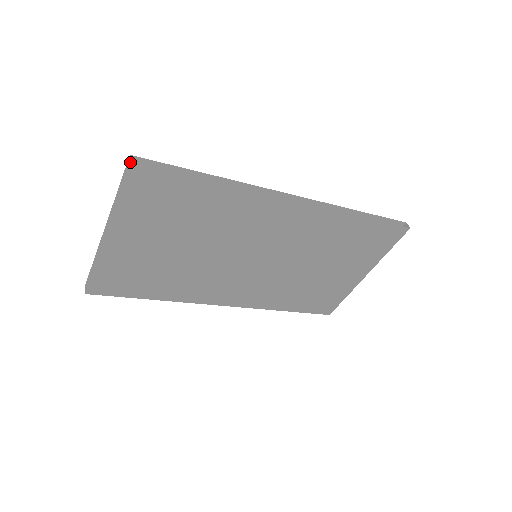
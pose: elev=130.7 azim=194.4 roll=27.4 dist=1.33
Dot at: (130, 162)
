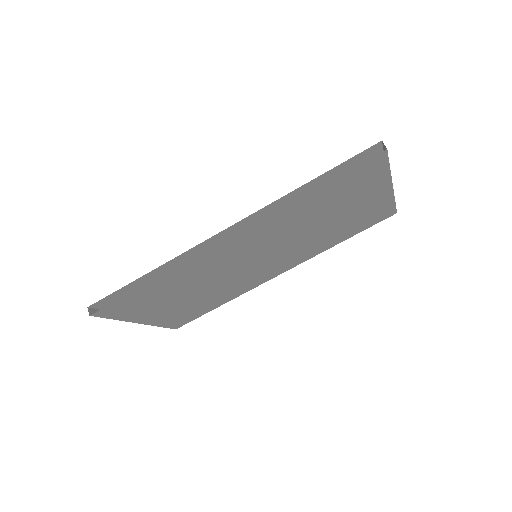
Dot at: occluded
